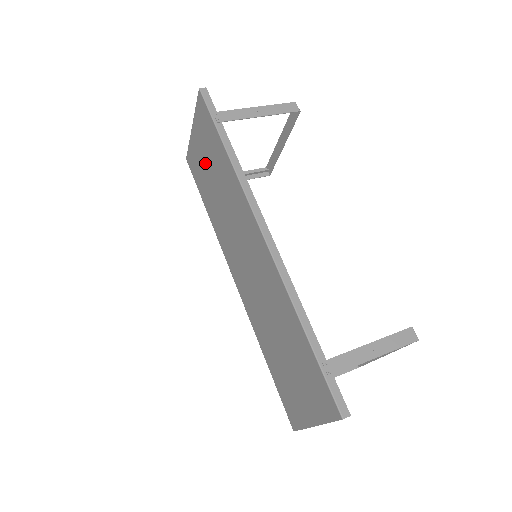
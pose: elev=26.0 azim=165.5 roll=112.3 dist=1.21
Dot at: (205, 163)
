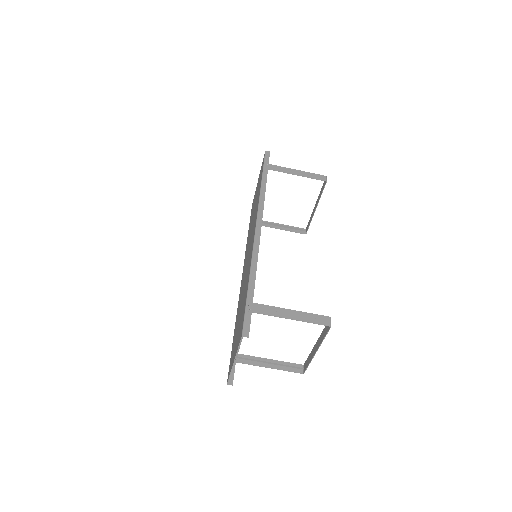
Dot at: occluded
